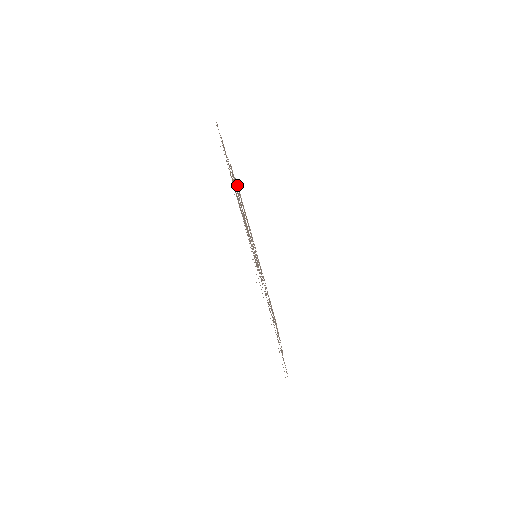
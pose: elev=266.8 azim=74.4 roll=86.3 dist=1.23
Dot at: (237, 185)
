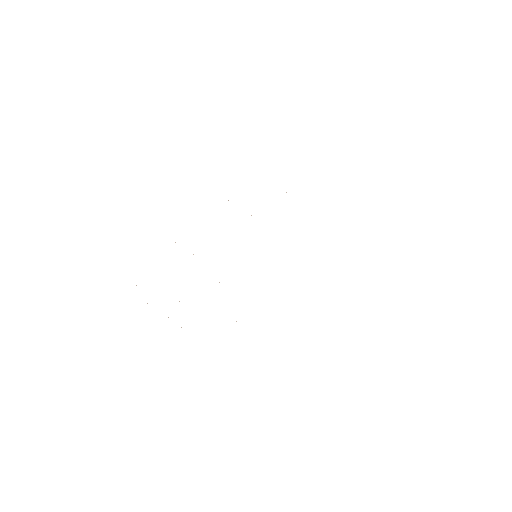
Dot at: occluded
